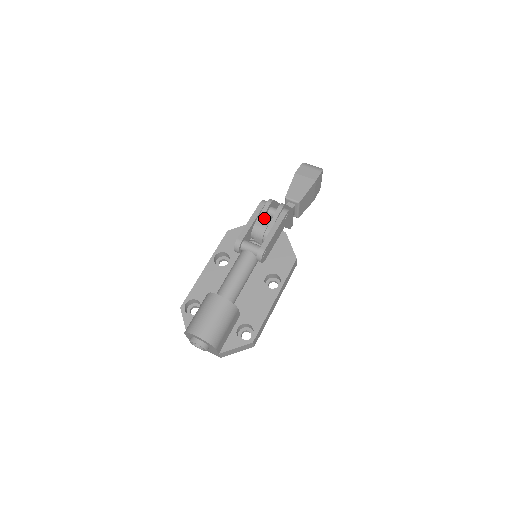
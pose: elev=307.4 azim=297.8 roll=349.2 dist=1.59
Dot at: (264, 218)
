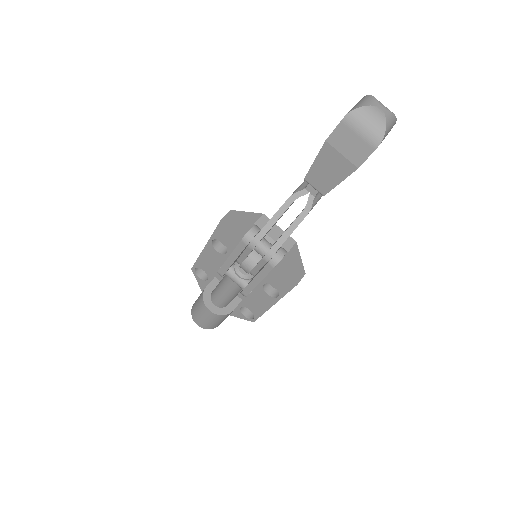
Dot at: occluded
